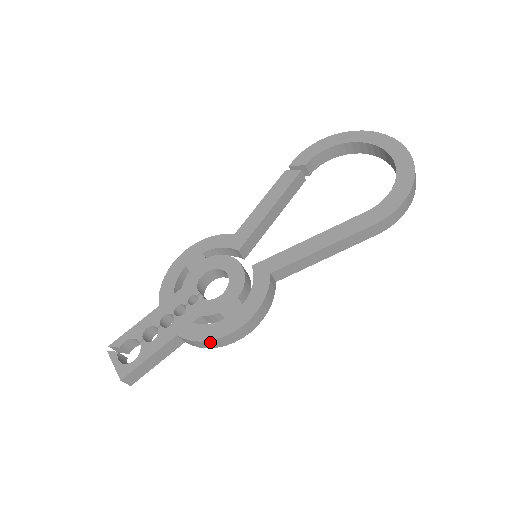
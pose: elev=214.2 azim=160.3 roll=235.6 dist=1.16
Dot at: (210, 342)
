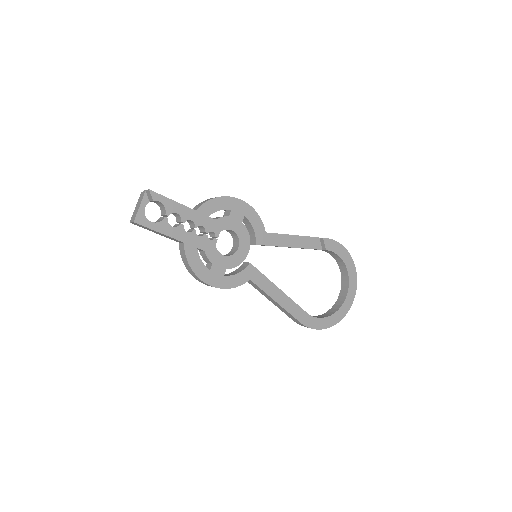
Dot at: (191, 270)
